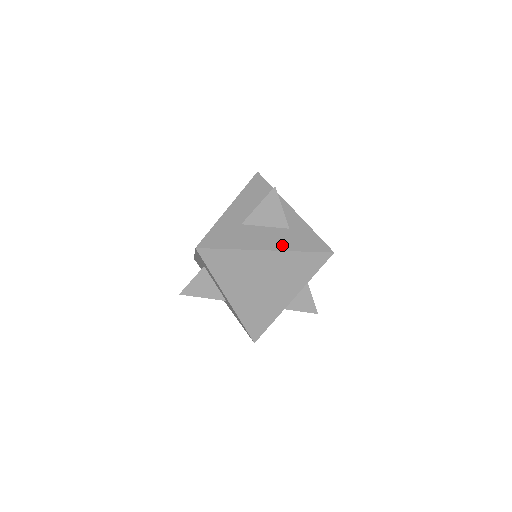
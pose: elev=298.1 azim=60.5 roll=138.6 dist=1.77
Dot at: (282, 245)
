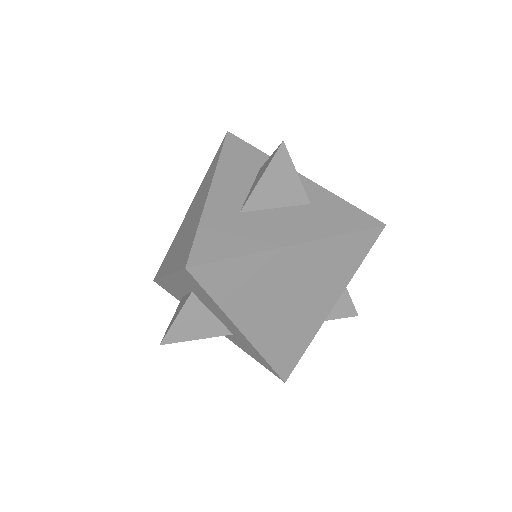
Dot at: (313, 231)
